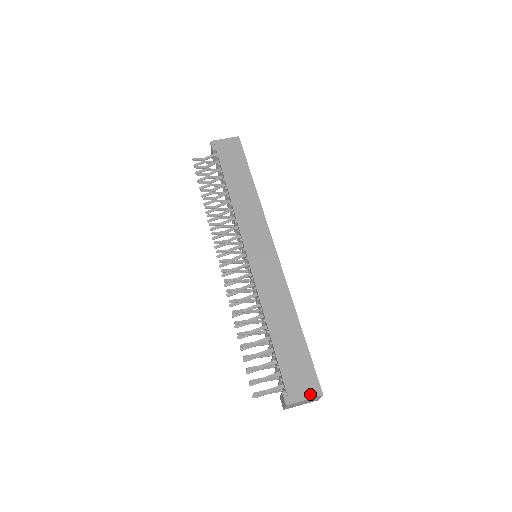
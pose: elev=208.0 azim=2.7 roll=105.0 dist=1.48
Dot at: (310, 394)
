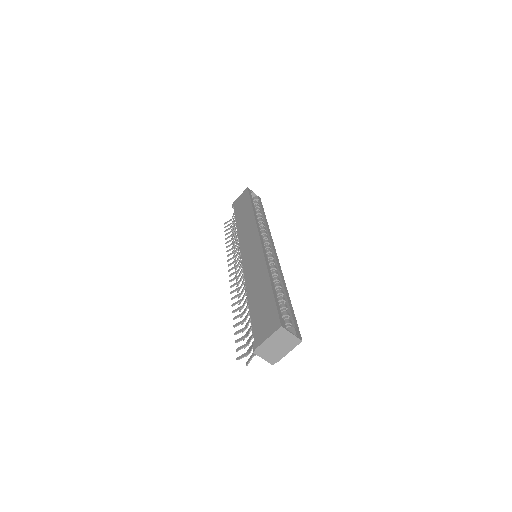
Dot at: (271, 332)
